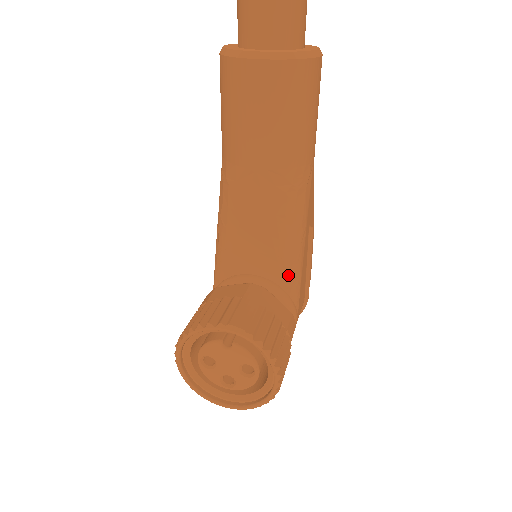
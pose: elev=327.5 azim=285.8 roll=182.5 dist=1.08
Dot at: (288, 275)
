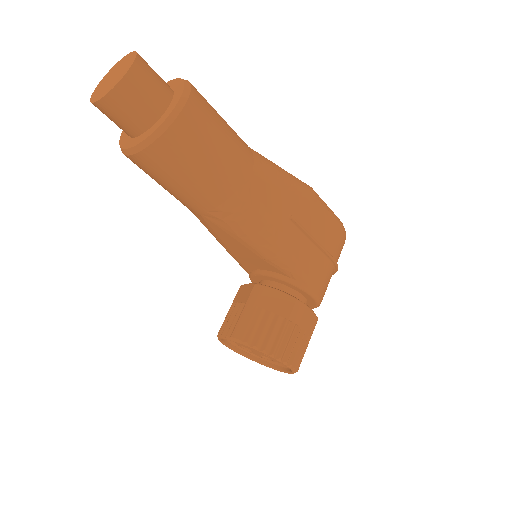
Dot at: (282, 268)
